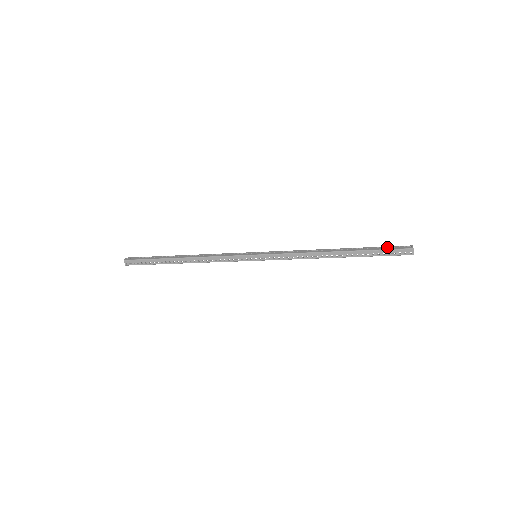
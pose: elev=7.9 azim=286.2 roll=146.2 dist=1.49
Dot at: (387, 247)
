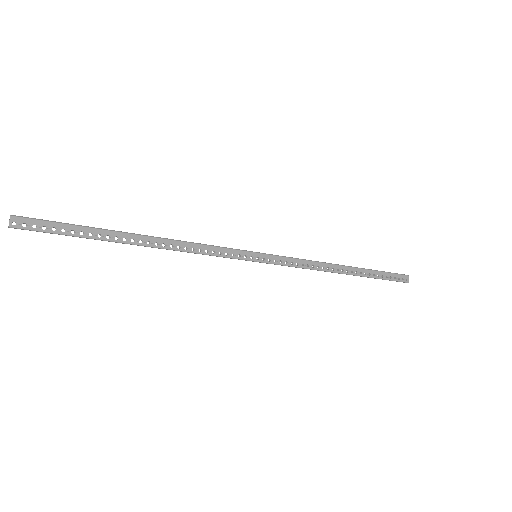
Dot at: occluded
